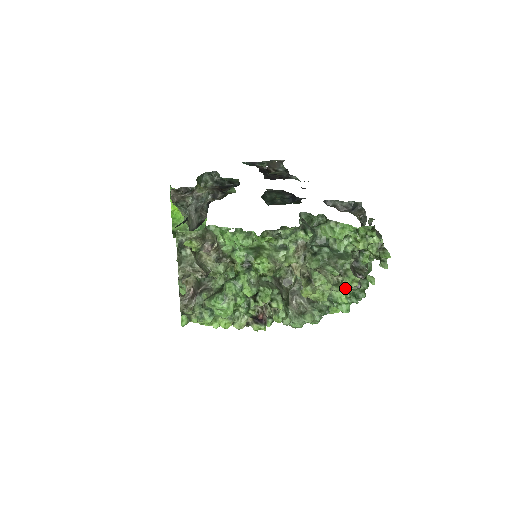
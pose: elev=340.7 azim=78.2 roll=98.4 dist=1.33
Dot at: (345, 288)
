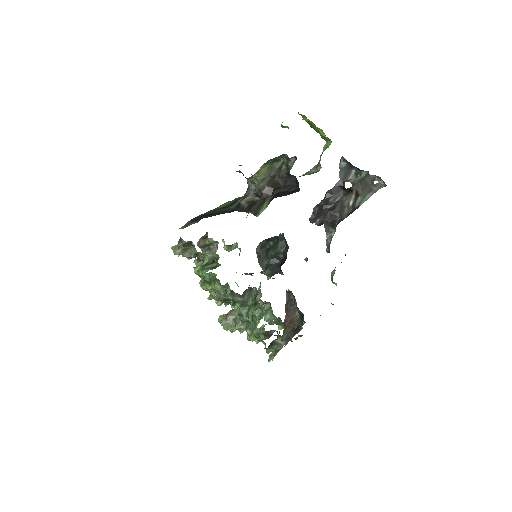
Dot at: occluded
